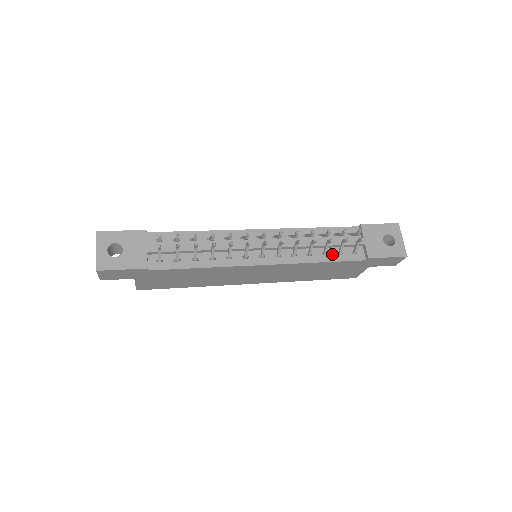
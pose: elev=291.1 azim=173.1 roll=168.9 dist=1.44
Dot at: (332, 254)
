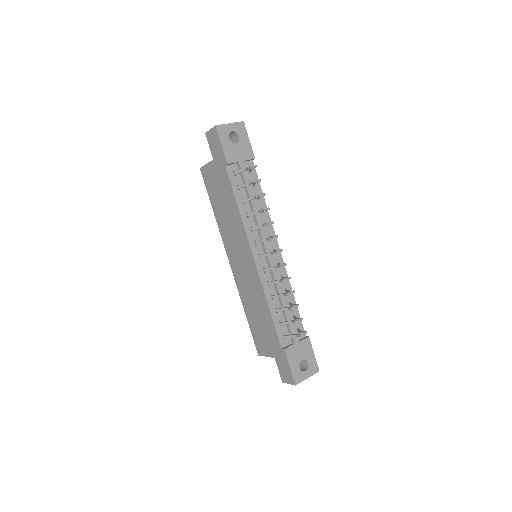
Dot at: (278, 317)
